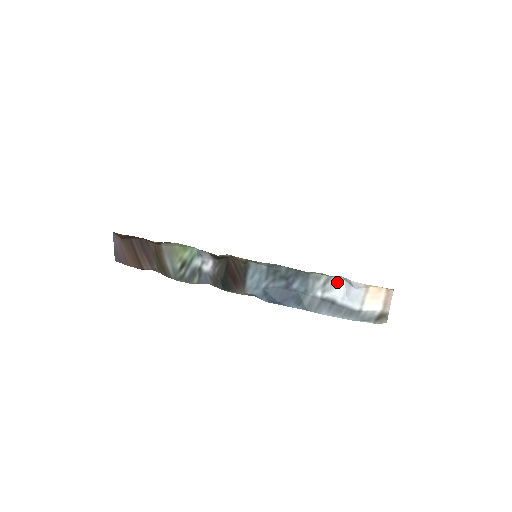
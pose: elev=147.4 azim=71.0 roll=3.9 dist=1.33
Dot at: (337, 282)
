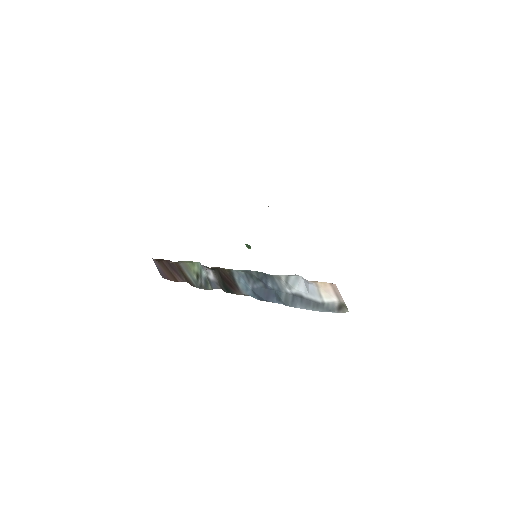
Dot at: (296, 279)
